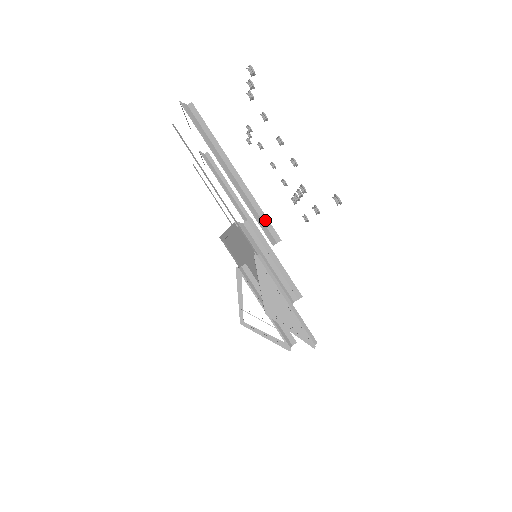
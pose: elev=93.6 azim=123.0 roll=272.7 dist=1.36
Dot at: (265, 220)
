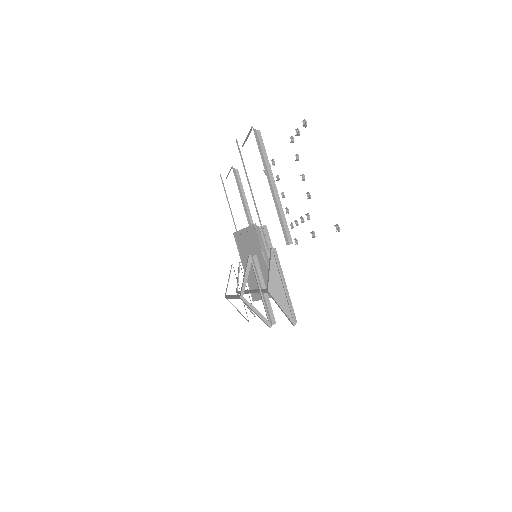
Dot at: (286, 226)
